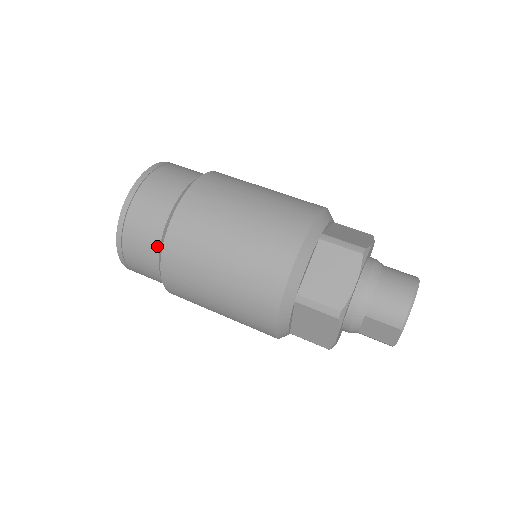
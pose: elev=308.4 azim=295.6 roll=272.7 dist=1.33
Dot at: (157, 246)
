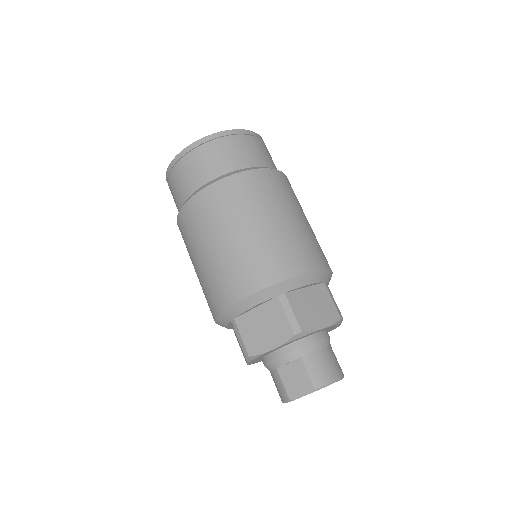
Dot at: (227, 171)
